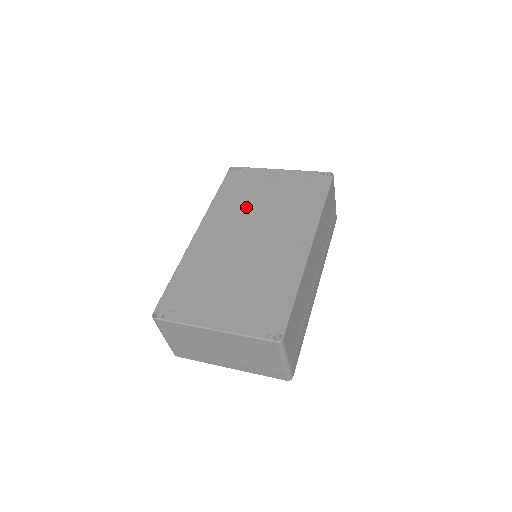
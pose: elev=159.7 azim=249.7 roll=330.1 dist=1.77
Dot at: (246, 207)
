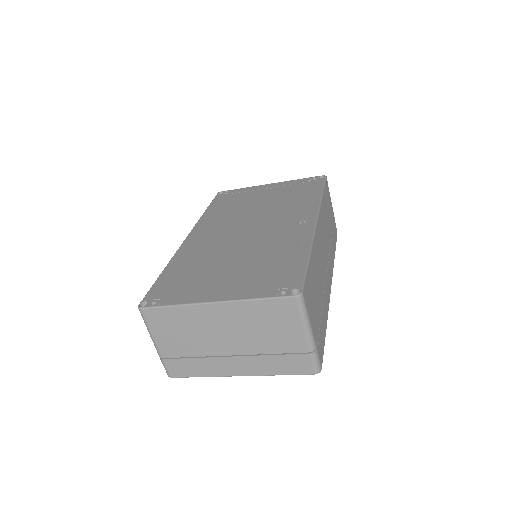
Dot at: (239, 212)
